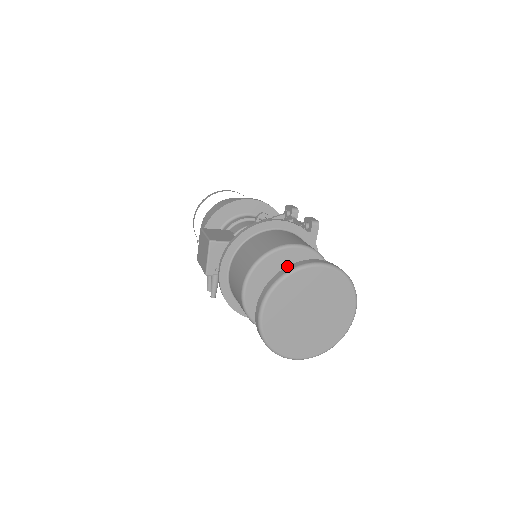
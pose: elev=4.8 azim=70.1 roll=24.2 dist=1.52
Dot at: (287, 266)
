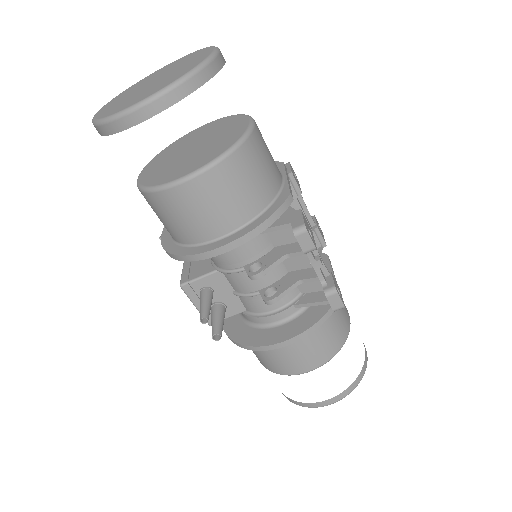
Dot at: occluded
